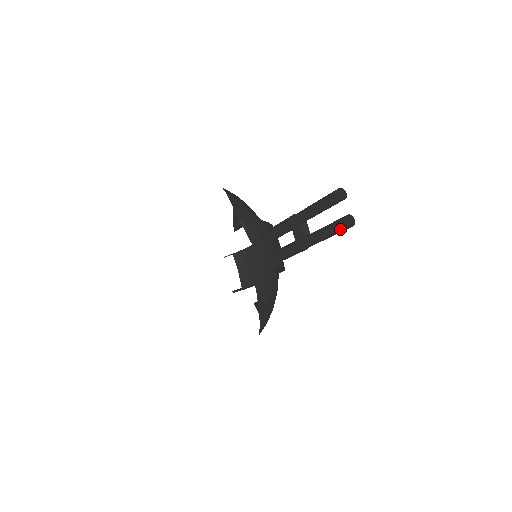
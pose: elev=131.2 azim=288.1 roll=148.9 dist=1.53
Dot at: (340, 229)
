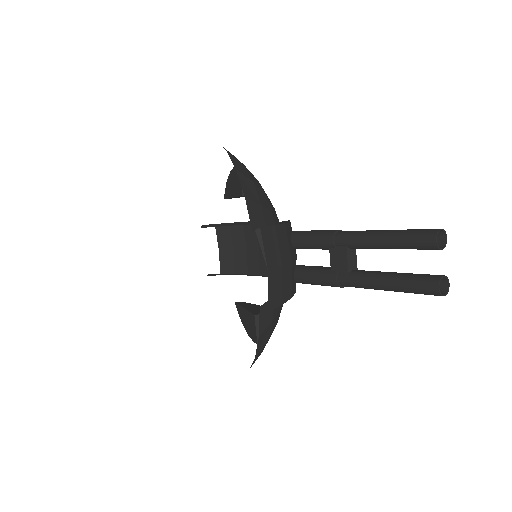
Dot at: (421, 292)
